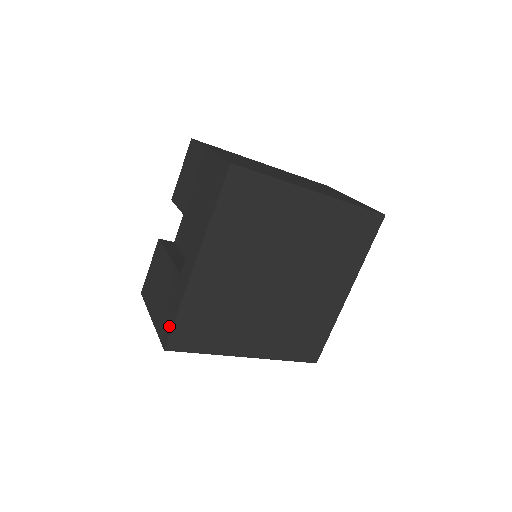
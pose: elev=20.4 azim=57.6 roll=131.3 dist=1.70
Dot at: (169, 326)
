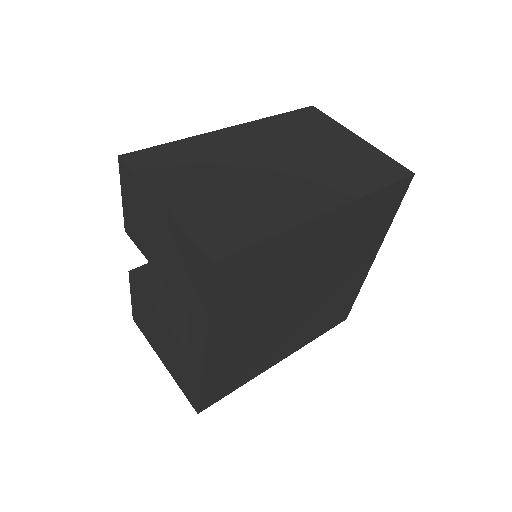
Dot at: (194, 395)
